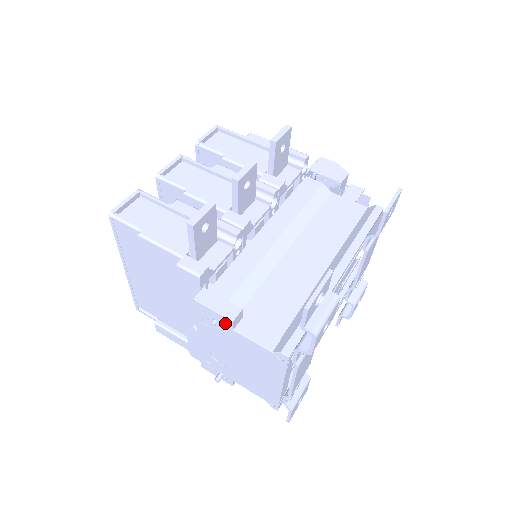
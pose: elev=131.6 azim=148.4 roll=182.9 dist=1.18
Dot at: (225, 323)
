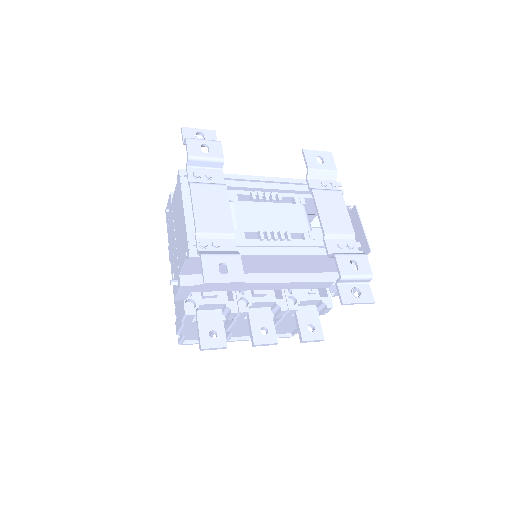
Dot at: (170, 202)
